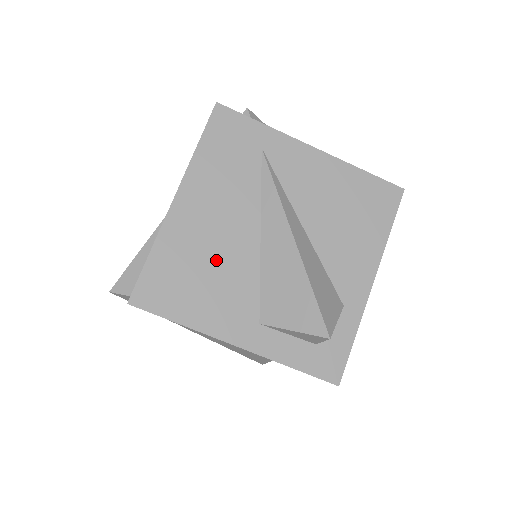
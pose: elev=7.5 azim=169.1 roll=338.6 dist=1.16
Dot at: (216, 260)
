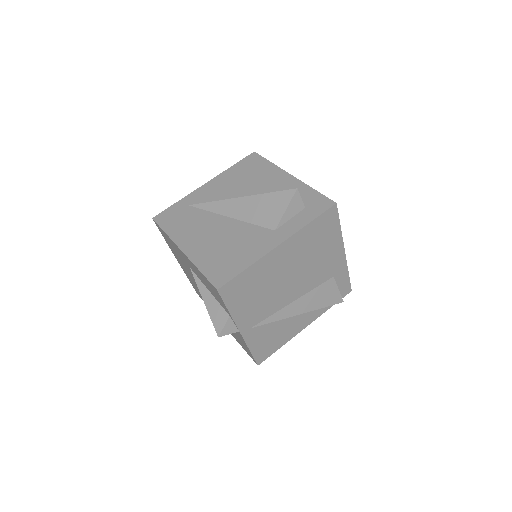
Dot at: (226, 241)
